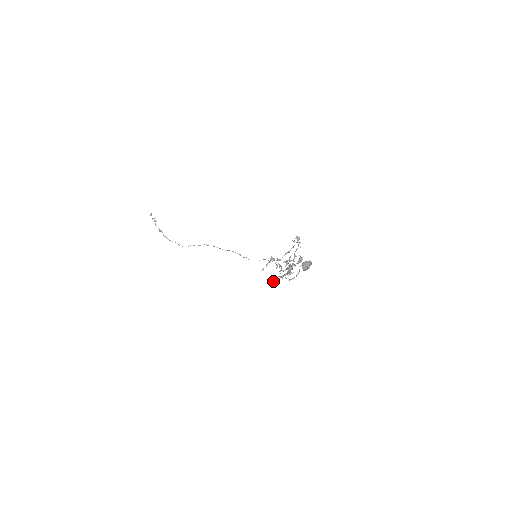
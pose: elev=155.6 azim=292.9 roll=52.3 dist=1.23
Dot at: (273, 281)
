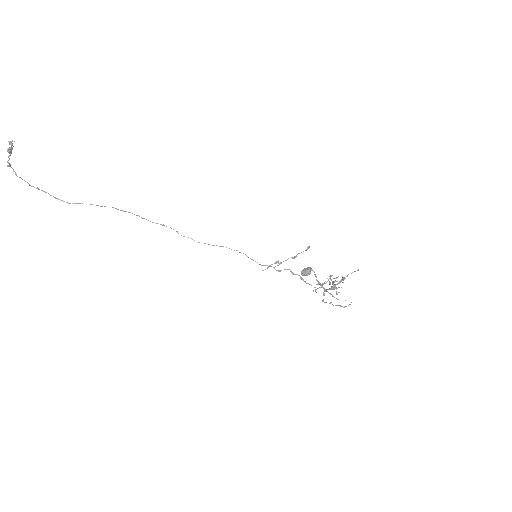
Dot at: (345, 306)
